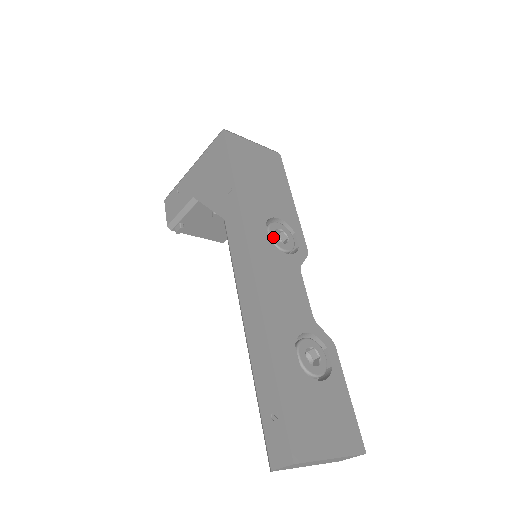
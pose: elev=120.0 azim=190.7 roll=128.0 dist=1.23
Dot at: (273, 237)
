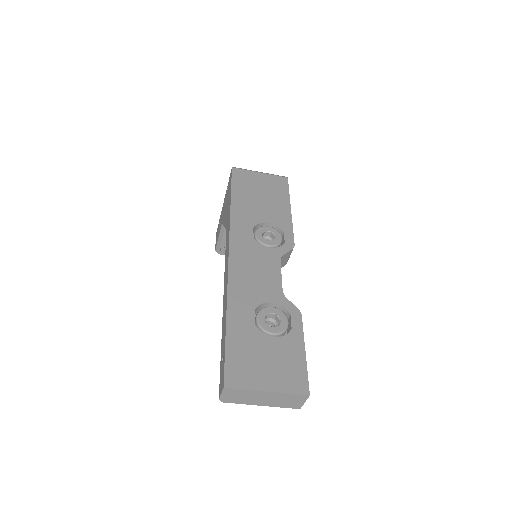
Dot at: (259, 236)
